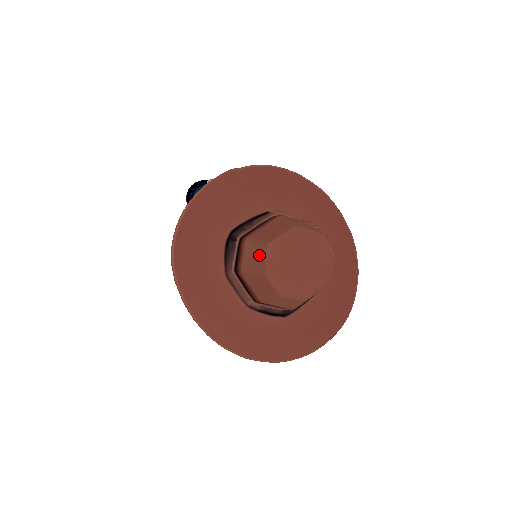
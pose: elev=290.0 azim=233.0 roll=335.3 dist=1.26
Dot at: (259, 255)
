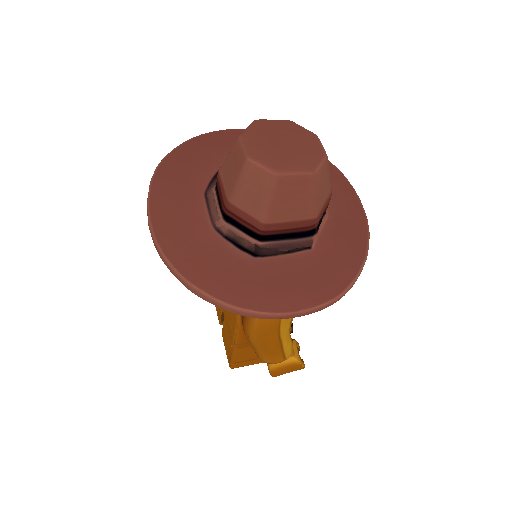
Dot at: occluded
